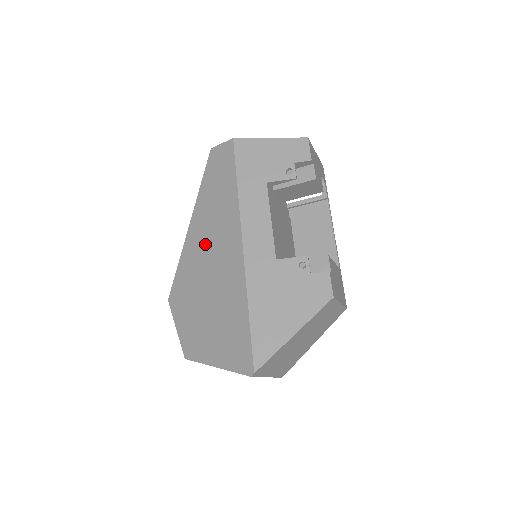
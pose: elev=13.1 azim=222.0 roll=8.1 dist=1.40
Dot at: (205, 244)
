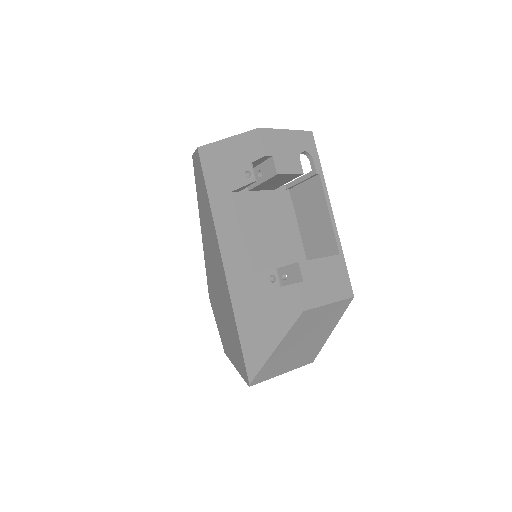
Dot at: (210, 254)
